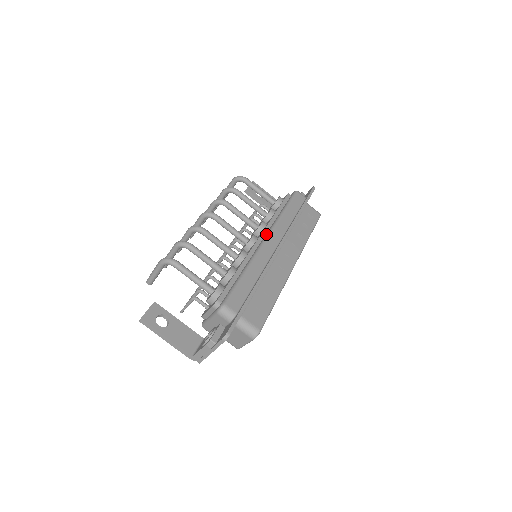
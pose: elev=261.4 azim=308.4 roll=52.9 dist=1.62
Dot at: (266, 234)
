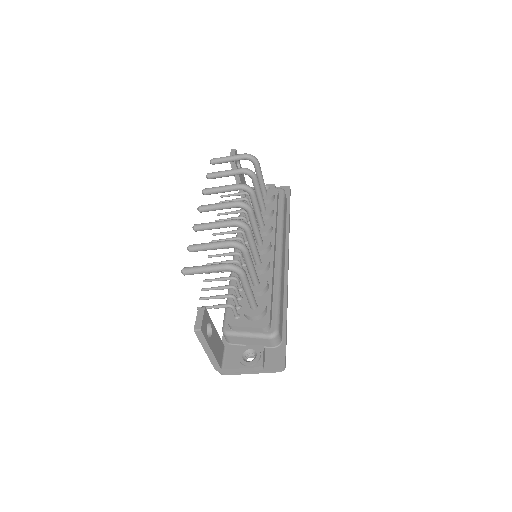
Dot at: (279, 243)
